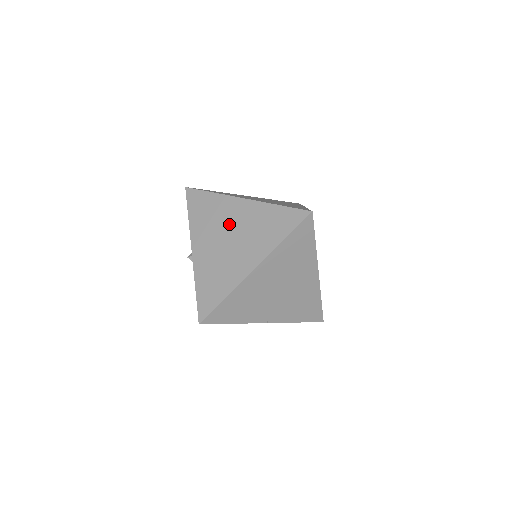
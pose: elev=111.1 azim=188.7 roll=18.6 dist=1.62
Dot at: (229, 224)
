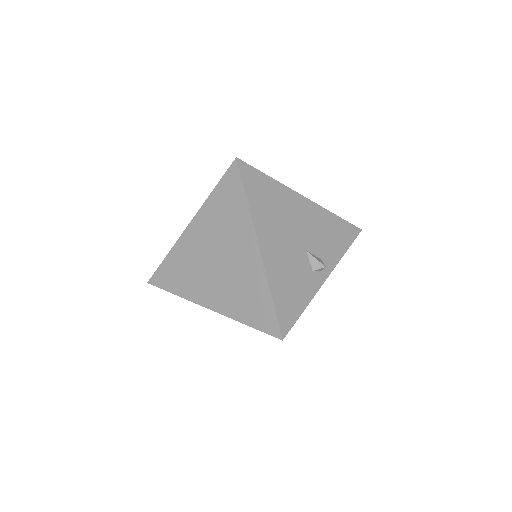
Dot at: occluded
